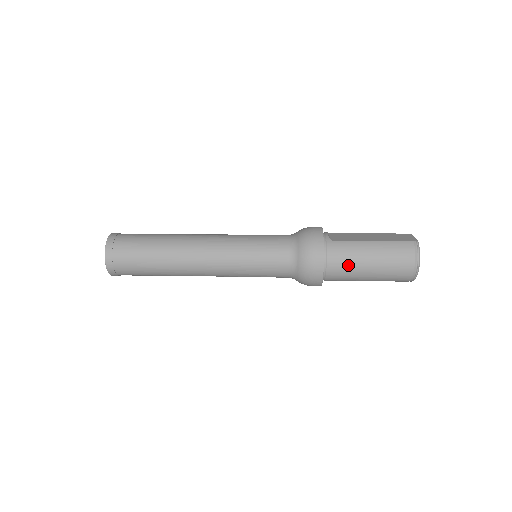
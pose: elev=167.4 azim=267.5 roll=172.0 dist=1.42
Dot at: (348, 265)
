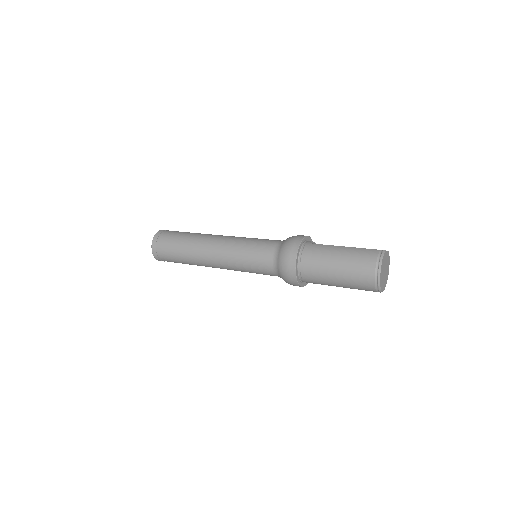
Dot at: (318, 262)
